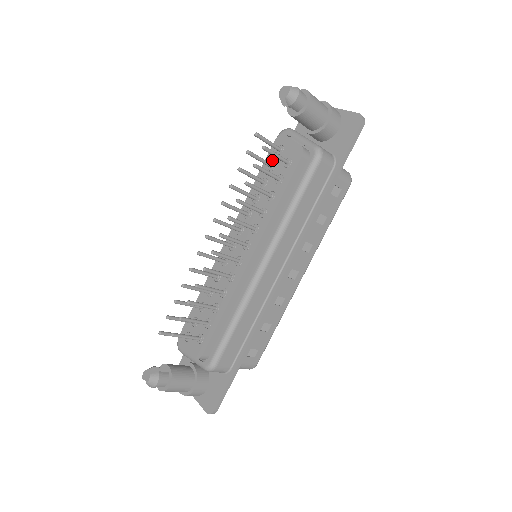
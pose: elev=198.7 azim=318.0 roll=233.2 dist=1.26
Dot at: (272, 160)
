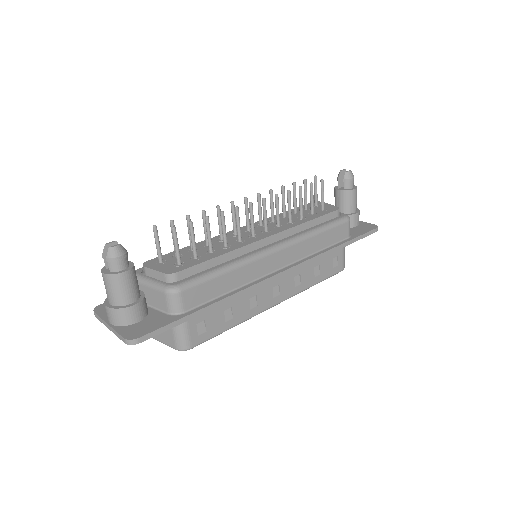
Dot at: (307, 207)
